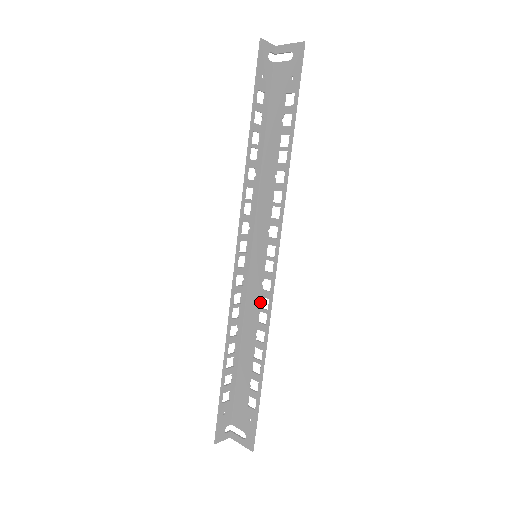
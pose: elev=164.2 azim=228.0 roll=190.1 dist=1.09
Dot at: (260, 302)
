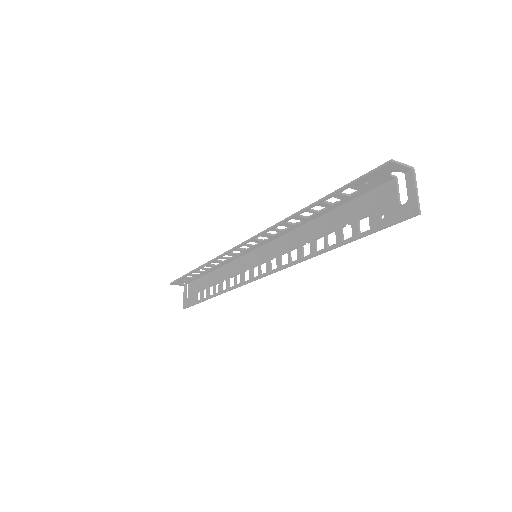
Dot at: (238, 274)
